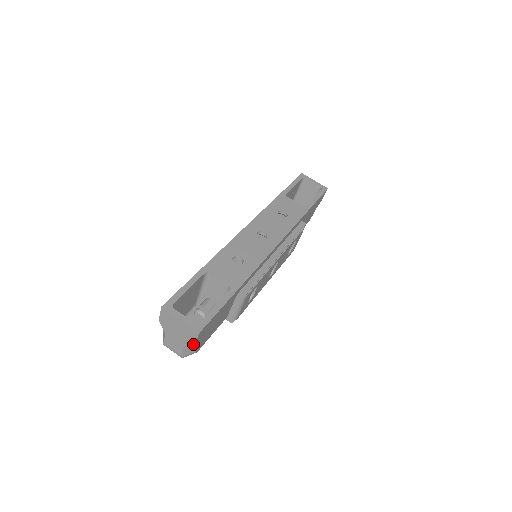
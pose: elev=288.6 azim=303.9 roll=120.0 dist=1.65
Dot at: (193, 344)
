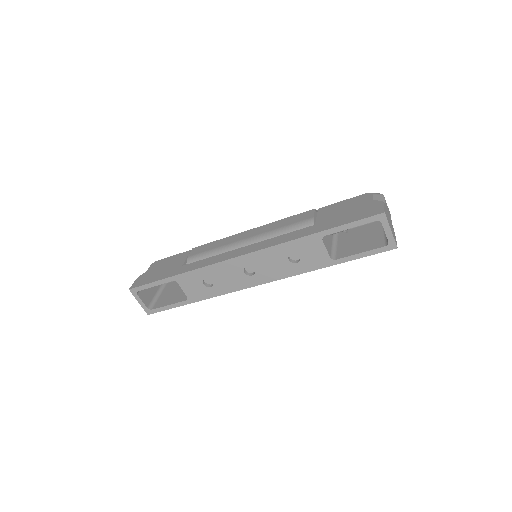
Dot at: occluded
